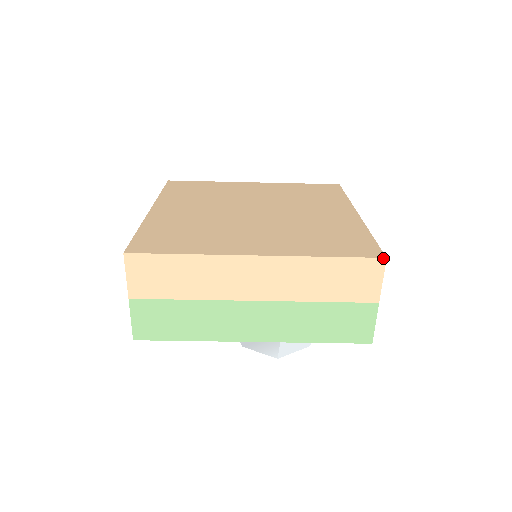
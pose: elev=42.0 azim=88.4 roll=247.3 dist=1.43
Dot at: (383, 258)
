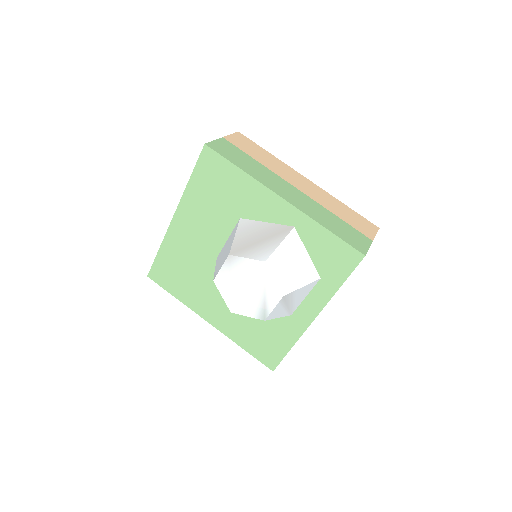
Dot at: (377, 227)
